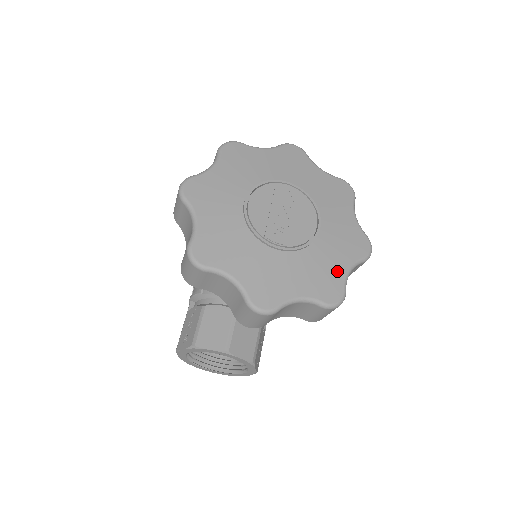
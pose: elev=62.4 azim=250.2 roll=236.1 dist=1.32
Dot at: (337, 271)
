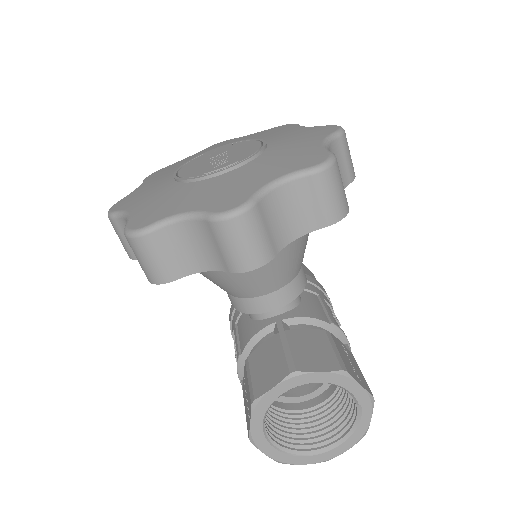
Dot at: (308, 149)
